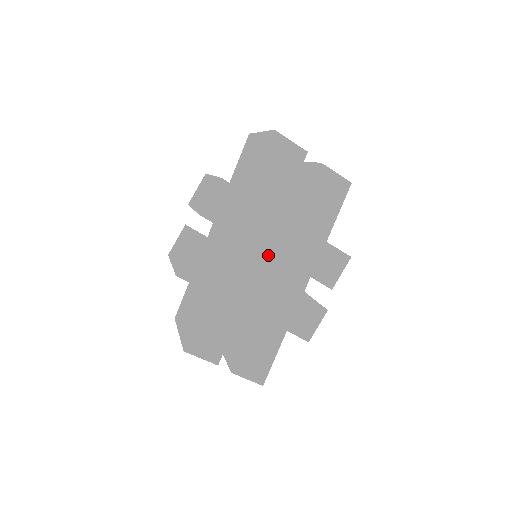
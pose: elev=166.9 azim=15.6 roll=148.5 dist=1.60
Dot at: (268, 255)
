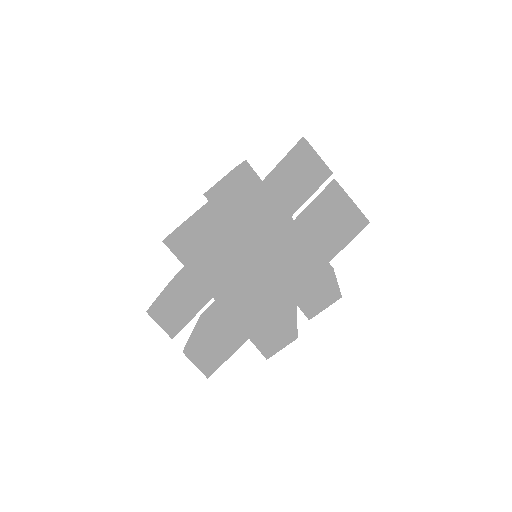
Dot at: occluded
